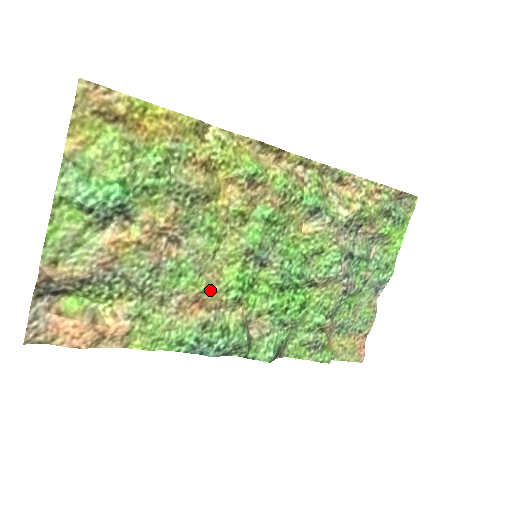
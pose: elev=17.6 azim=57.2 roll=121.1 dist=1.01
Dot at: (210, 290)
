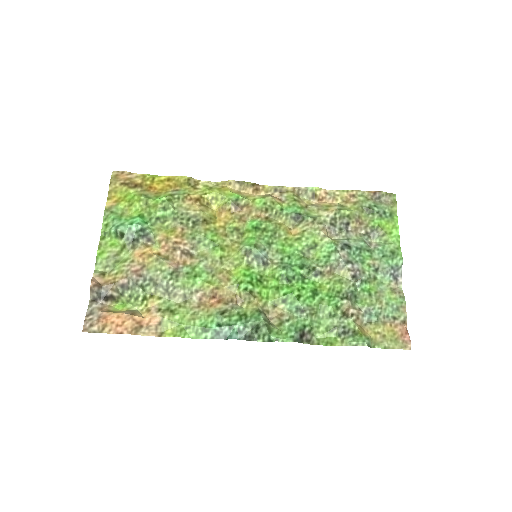
Dot at: (223, 287)
